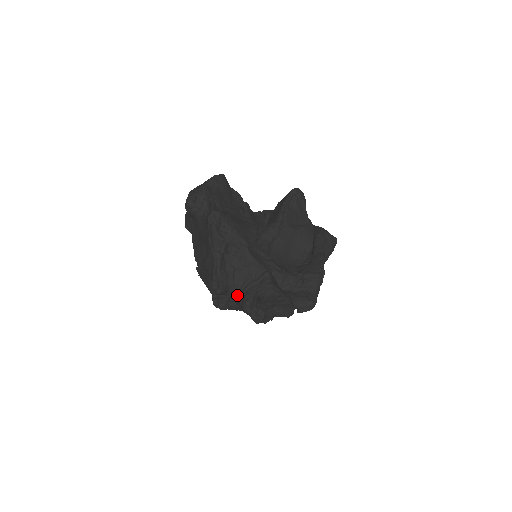
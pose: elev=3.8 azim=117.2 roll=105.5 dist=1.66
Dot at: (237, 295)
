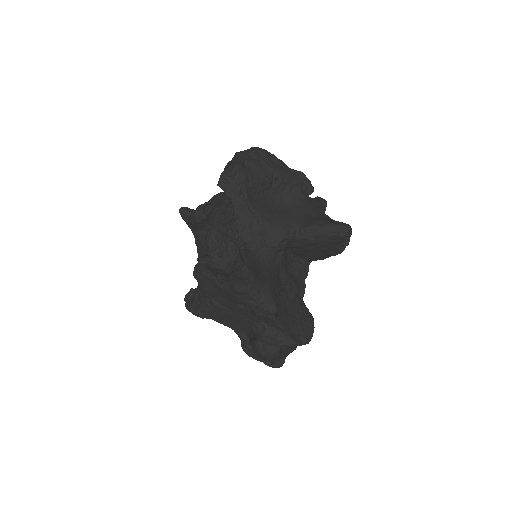
Dot at: (193, 214)
